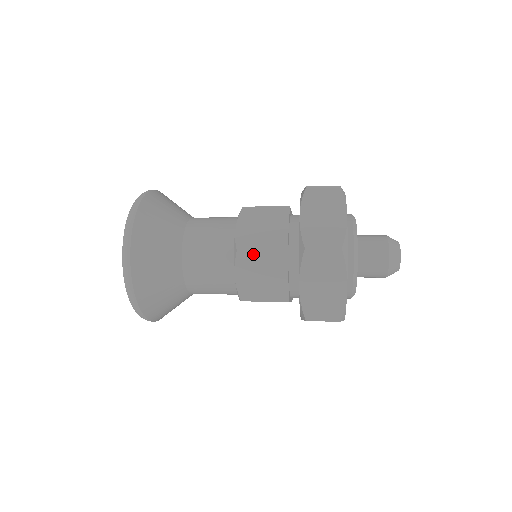
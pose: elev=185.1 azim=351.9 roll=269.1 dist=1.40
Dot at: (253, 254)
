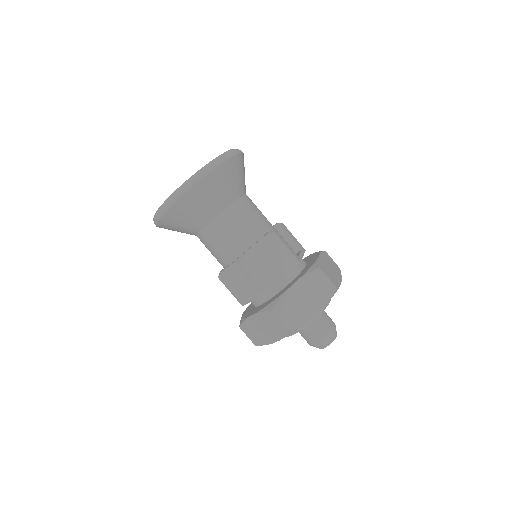
Dot at: (246, 273)
